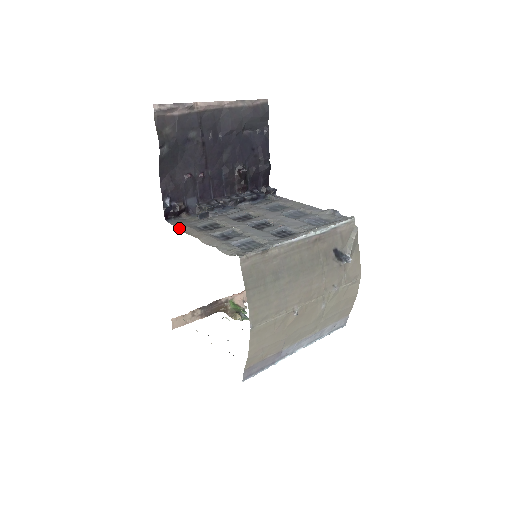
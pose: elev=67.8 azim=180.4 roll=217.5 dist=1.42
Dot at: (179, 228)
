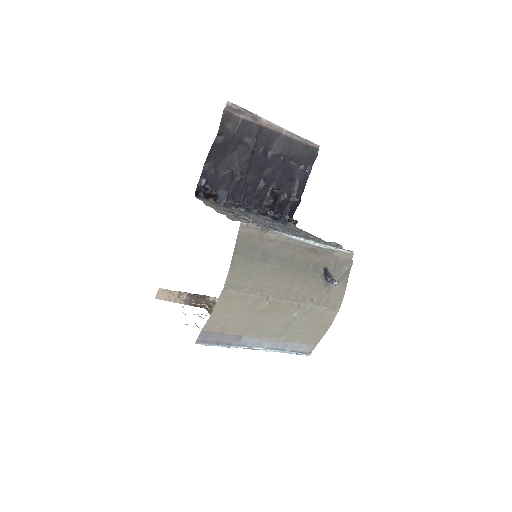
Dot at: (203, 201)
